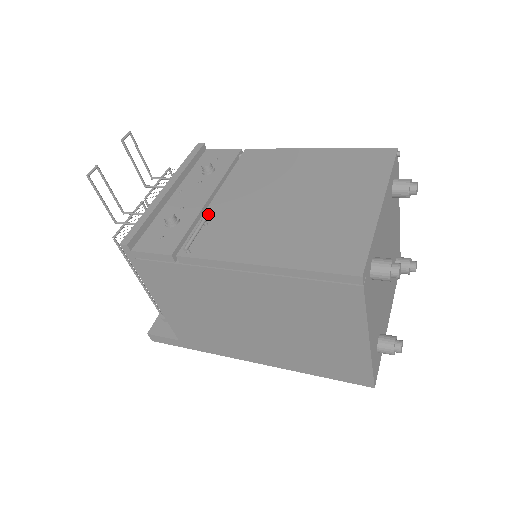
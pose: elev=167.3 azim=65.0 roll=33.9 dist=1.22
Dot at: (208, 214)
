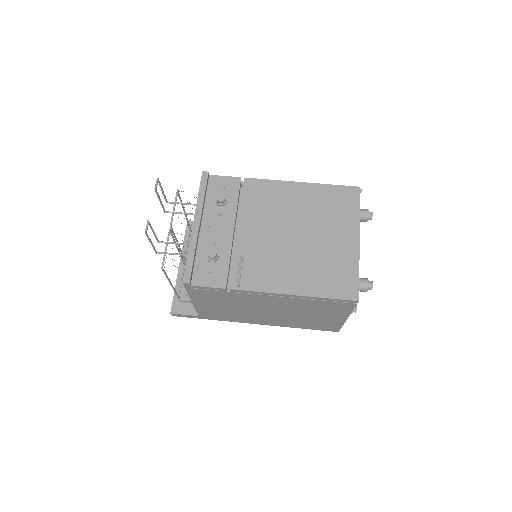
Dot at: (239, 249)
